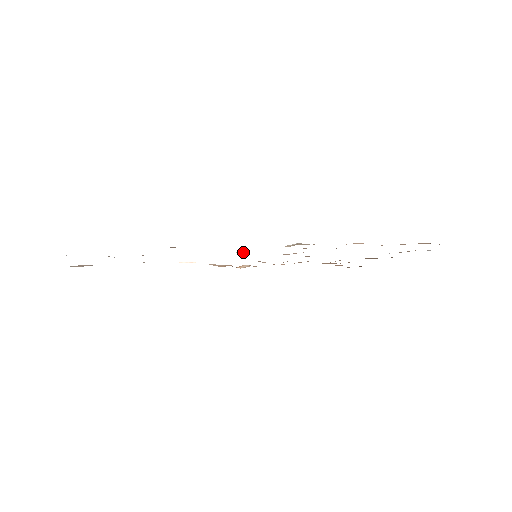
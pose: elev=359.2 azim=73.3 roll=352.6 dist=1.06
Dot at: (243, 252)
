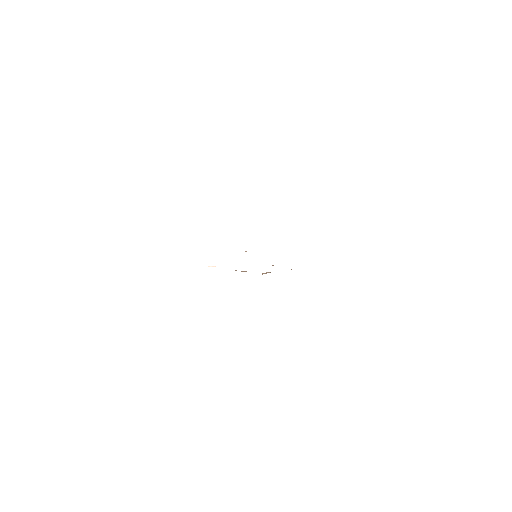
Dot at: occluded
